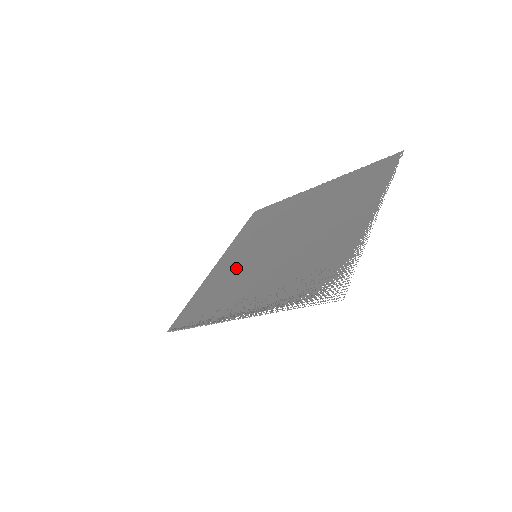
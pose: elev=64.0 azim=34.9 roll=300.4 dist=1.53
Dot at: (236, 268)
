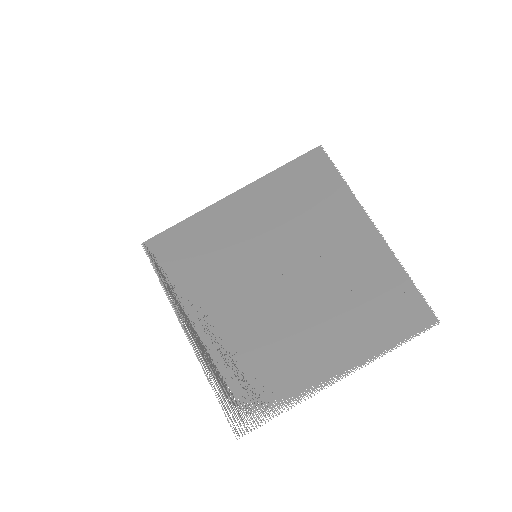
Dot at: (234, 244)
